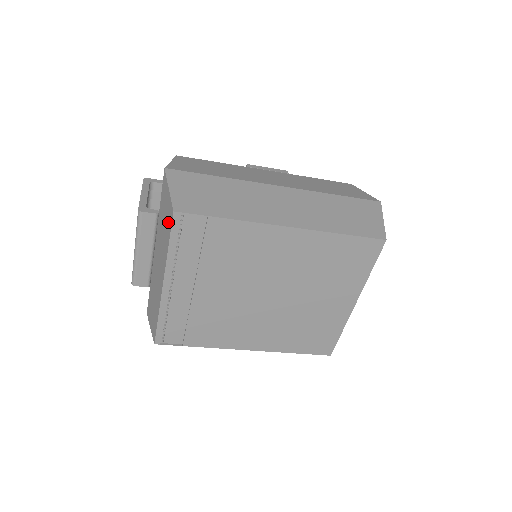
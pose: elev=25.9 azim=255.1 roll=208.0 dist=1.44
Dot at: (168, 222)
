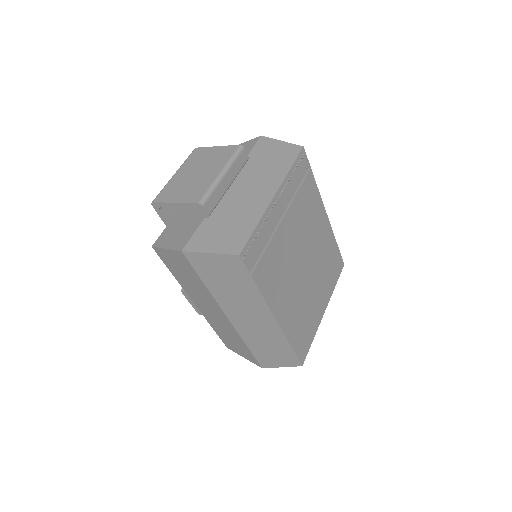
Dot at: (287, 155)
